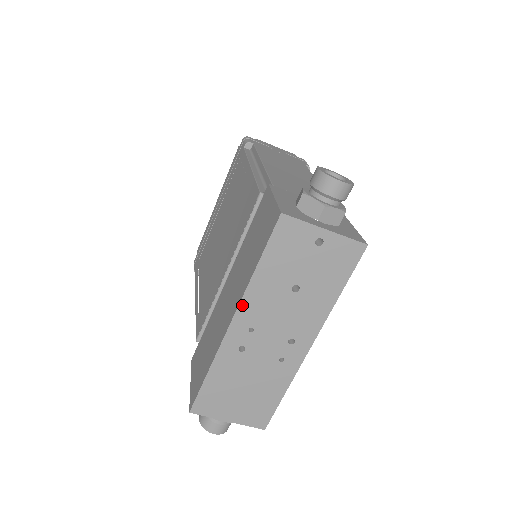
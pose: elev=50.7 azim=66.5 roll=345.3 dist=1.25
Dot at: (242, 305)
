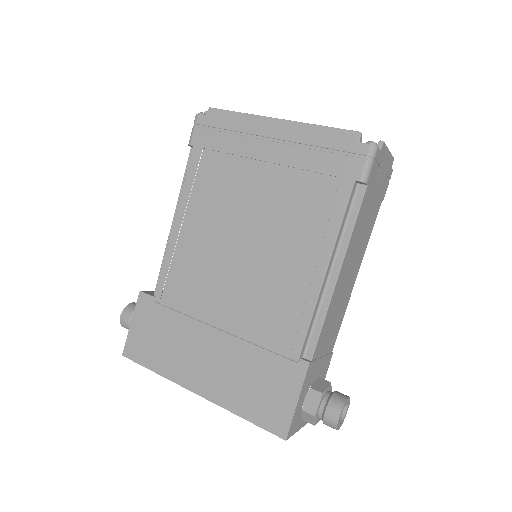
Dot at: (212, 401)
